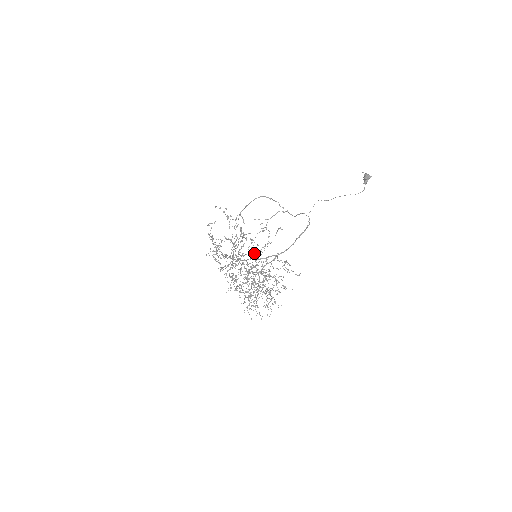
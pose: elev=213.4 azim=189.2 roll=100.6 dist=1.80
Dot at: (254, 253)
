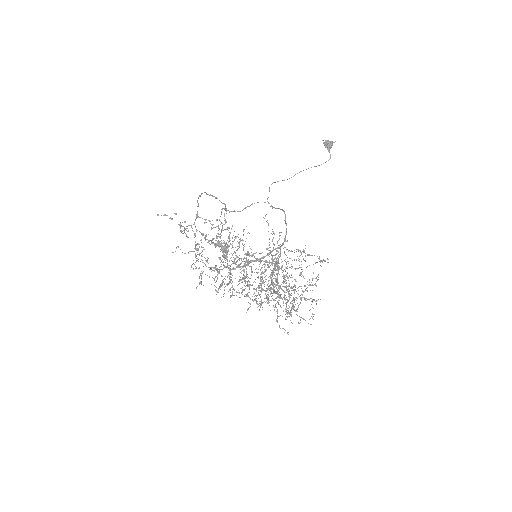
Dot at: occluded
